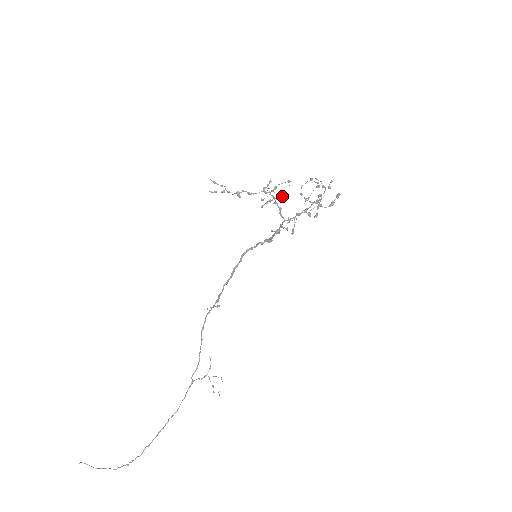
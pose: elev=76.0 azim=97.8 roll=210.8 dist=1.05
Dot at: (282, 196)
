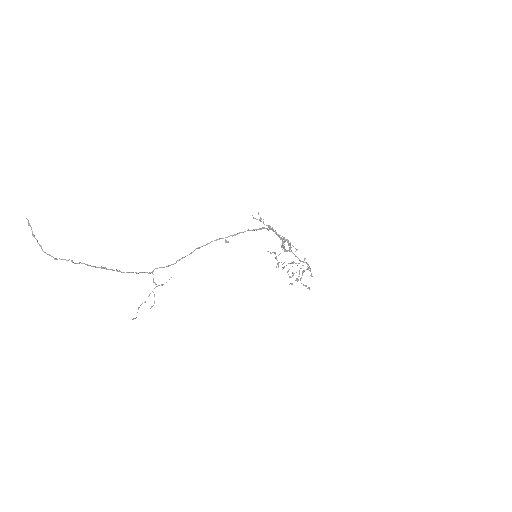
Dot at: occluded
